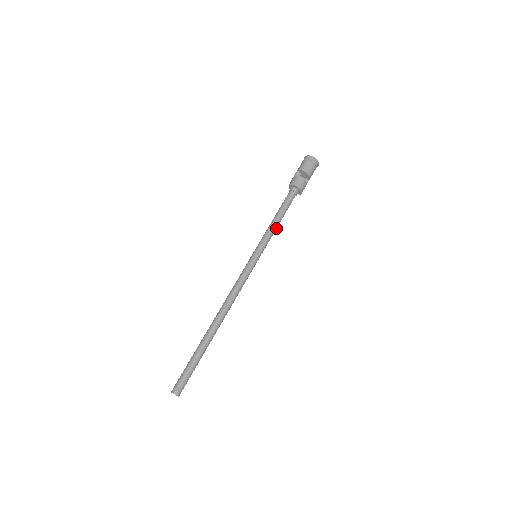
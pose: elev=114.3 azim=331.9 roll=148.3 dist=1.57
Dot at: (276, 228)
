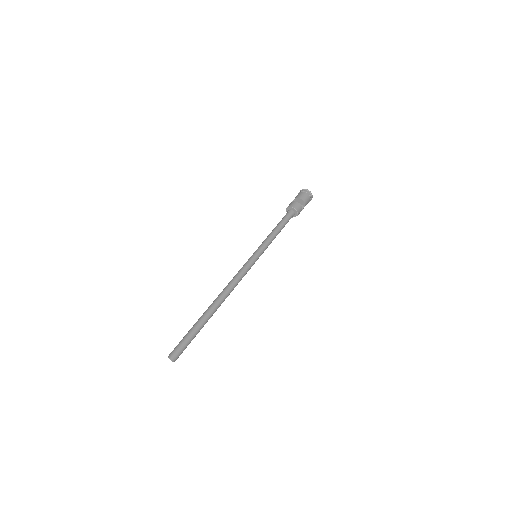
Dot at: (275, 237)
